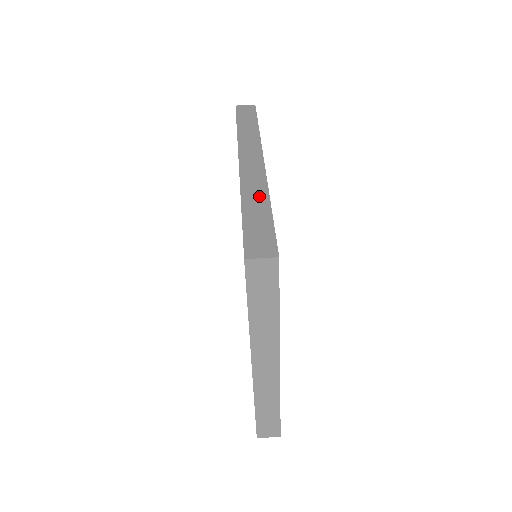
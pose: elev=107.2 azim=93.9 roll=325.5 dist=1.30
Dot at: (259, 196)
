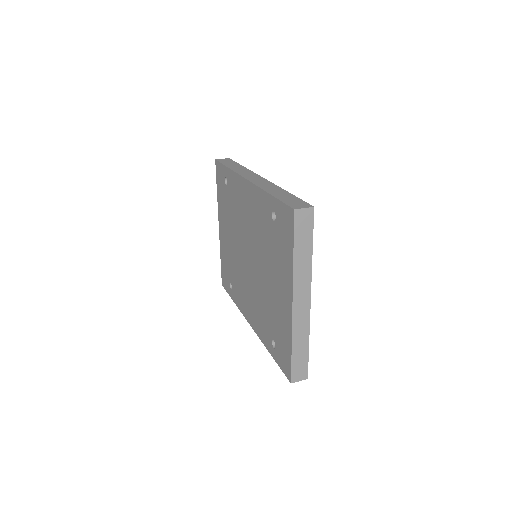
Dot at: (276, 189)
